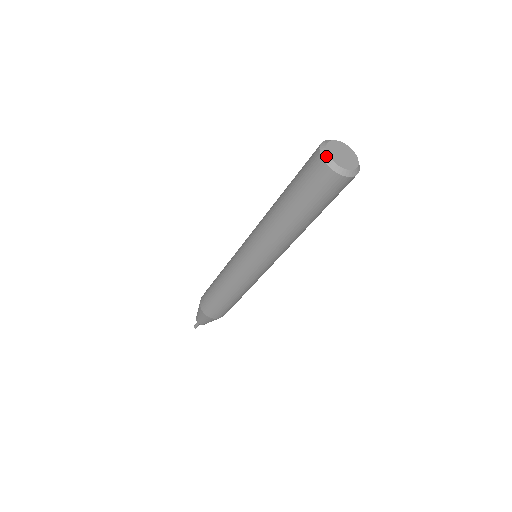
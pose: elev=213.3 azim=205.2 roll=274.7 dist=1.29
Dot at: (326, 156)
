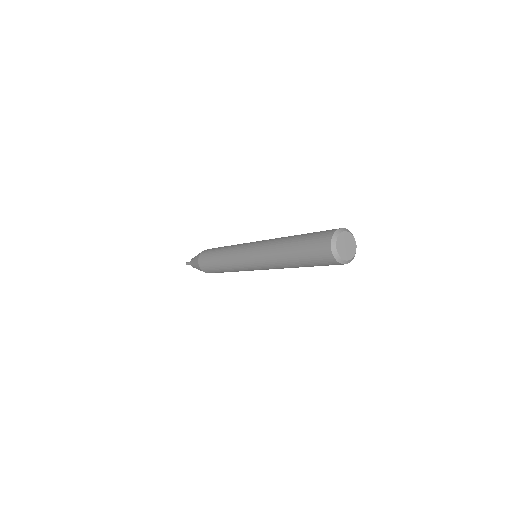
Dot at: (340, 260)
